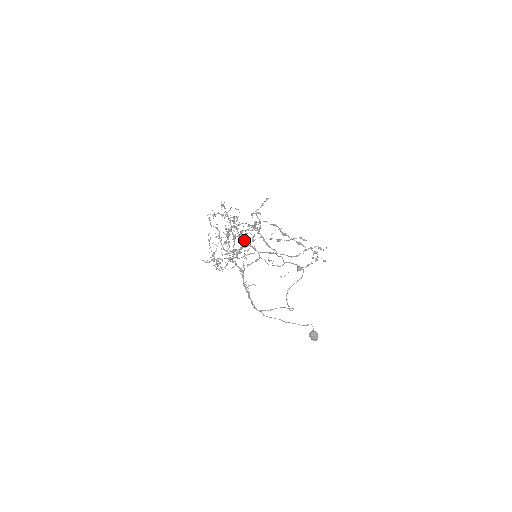
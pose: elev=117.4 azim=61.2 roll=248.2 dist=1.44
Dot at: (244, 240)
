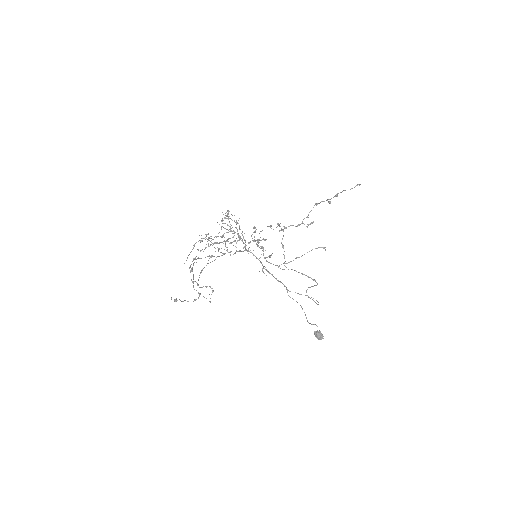
Dot at: (226, 247)
